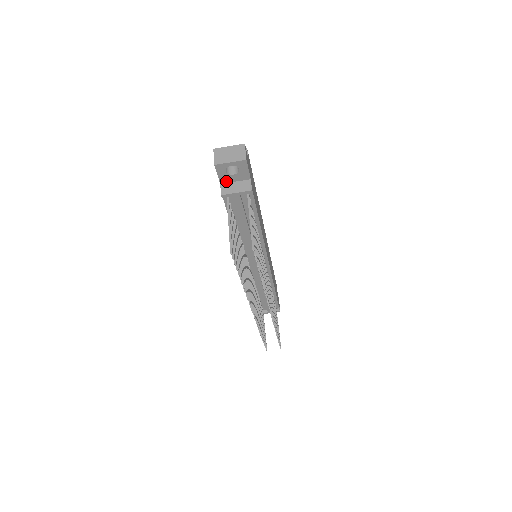
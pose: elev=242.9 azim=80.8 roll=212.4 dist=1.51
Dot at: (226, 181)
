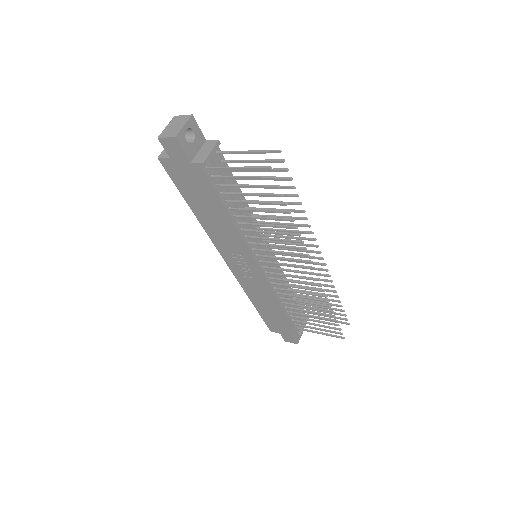
Dot at: (192, 156)
